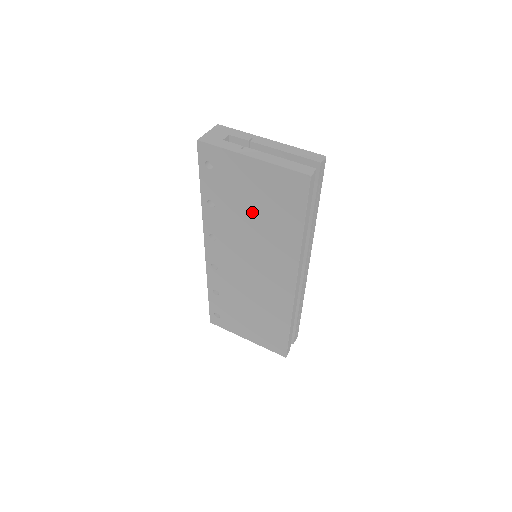
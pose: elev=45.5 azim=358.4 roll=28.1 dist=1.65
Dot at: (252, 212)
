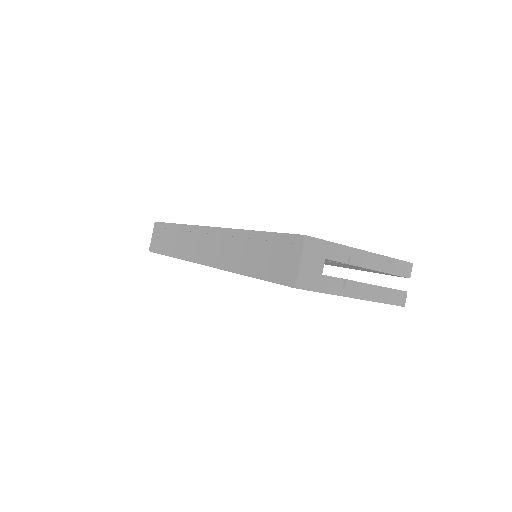
Dot at: occluded
